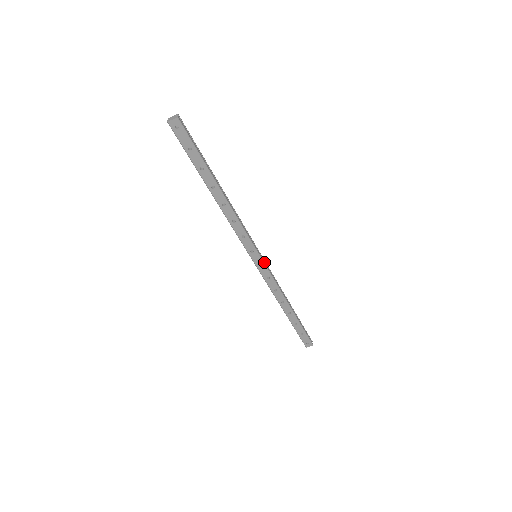
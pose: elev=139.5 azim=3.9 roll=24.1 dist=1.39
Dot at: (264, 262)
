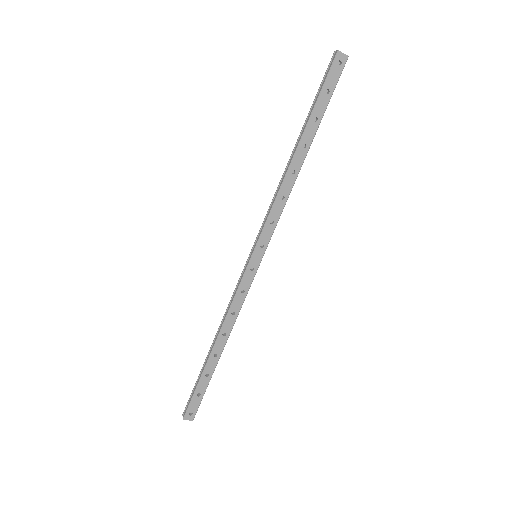
Dot at: (257, 269)
